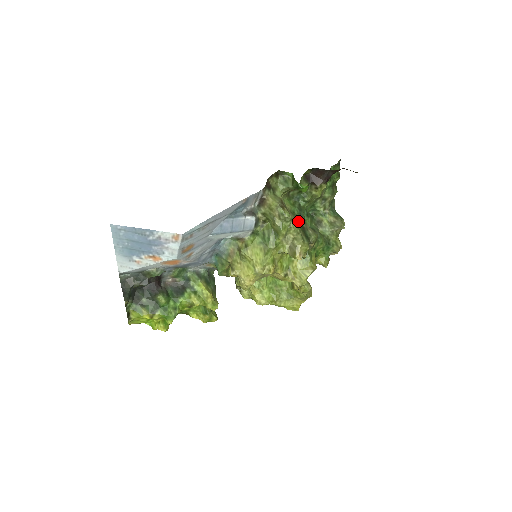
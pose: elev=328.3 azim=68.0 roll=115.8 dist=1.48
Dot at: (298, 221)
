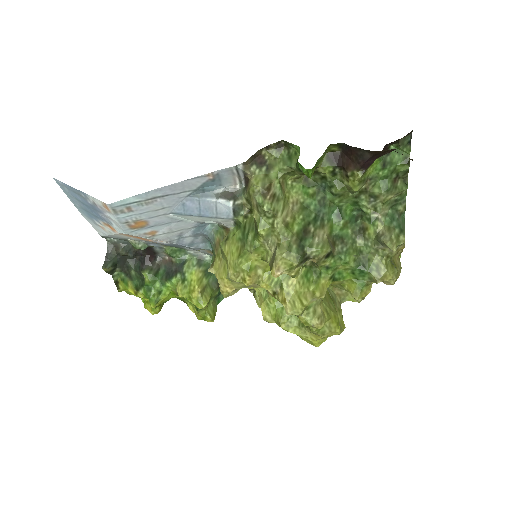
Dot at: (304, 221)
